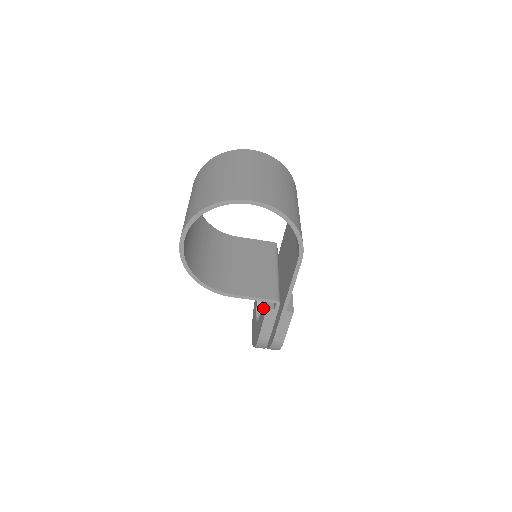
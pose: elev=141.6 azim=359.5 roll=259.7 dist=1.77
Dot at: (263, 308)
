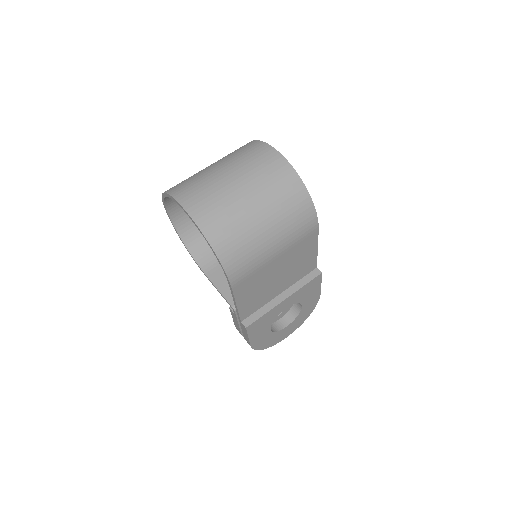
Dot at: occluded
